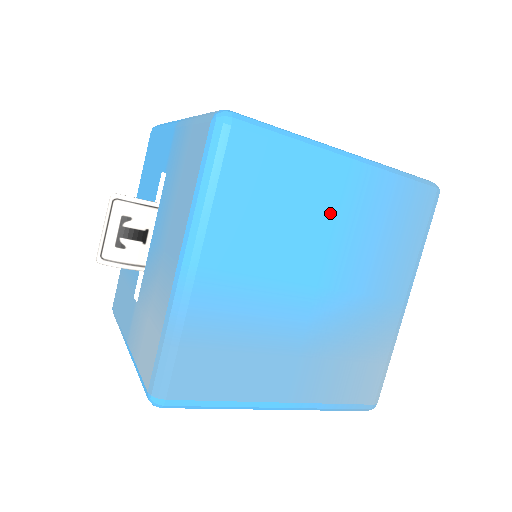
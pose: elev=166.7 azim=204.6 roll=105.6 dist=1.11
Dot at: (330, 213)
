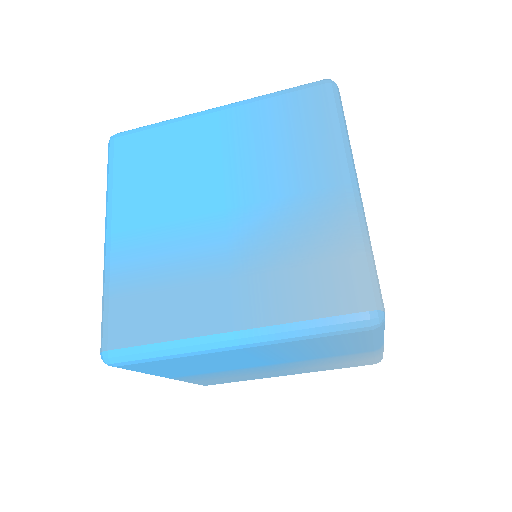
Dot at: (213, 150)
